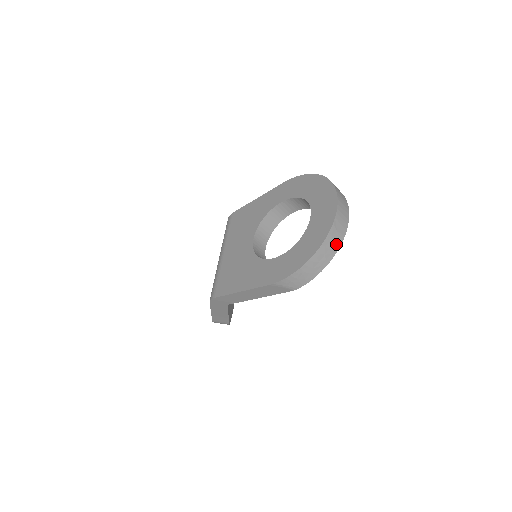
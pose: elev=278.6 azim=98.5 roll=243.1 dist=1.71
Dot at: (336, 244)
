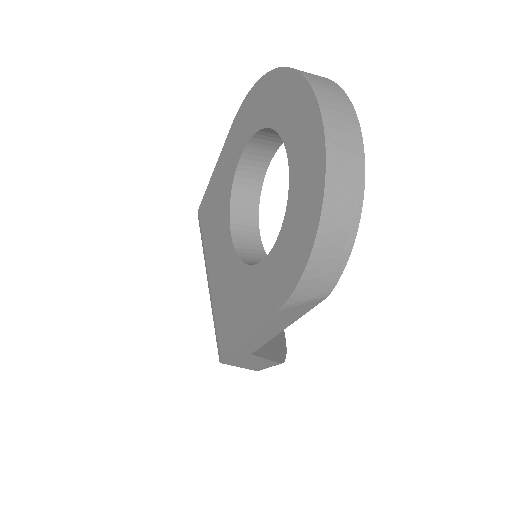
Dot at: (354, 175)
